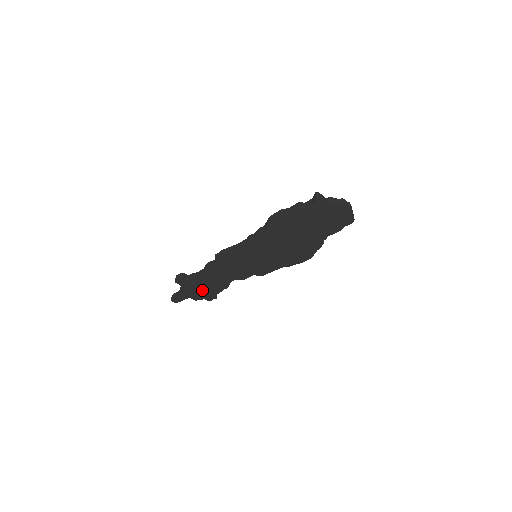
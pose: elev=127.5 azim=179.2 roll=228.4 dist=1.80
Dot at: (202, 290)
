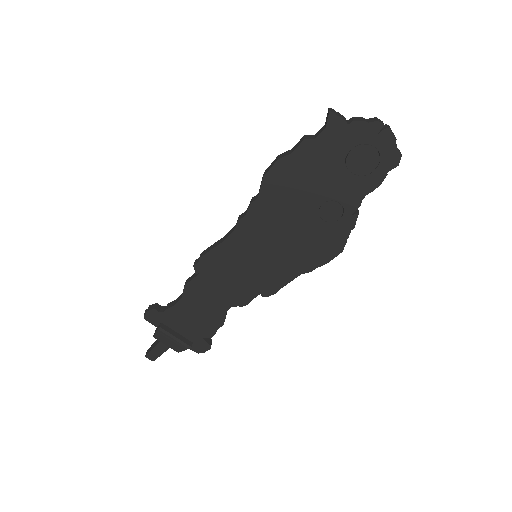
Dot at: (186, 332)
